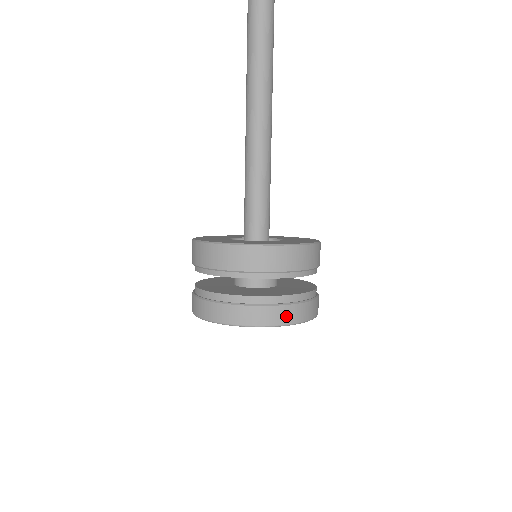
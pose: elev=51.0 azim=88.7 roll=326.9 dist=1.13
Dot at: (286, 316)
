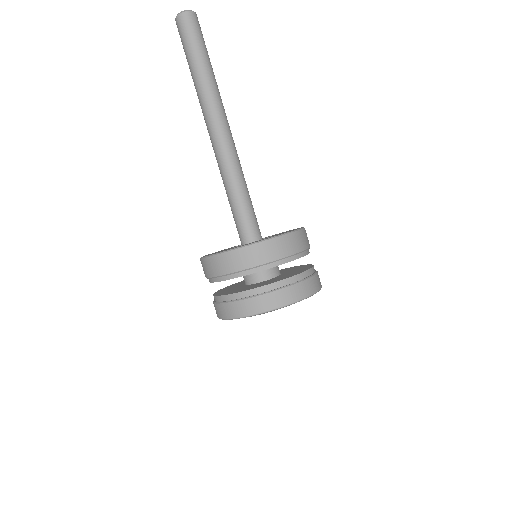
Dot at: (275, 301)
